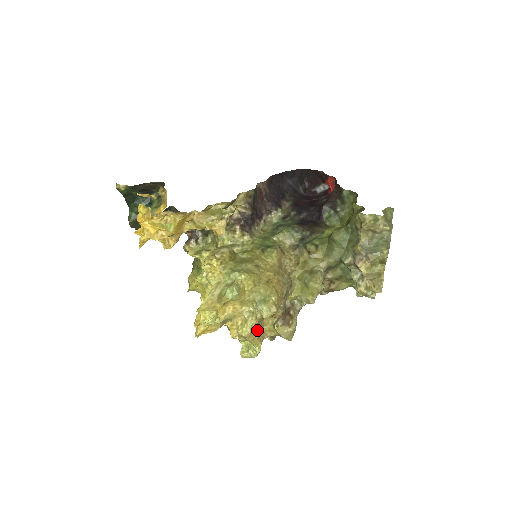
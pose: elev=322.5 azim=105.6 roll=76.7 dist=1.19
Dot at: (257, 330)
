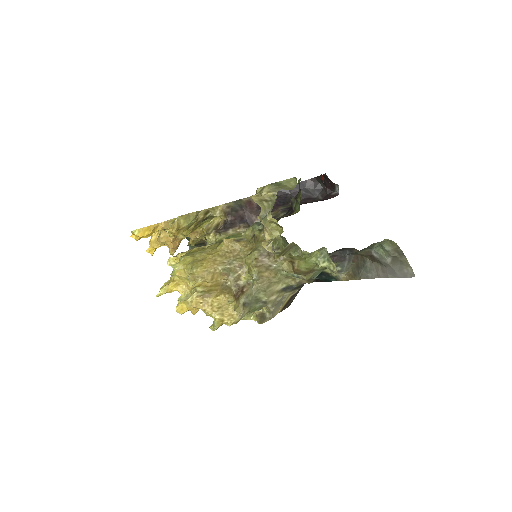
Dot at: (207, 303)
